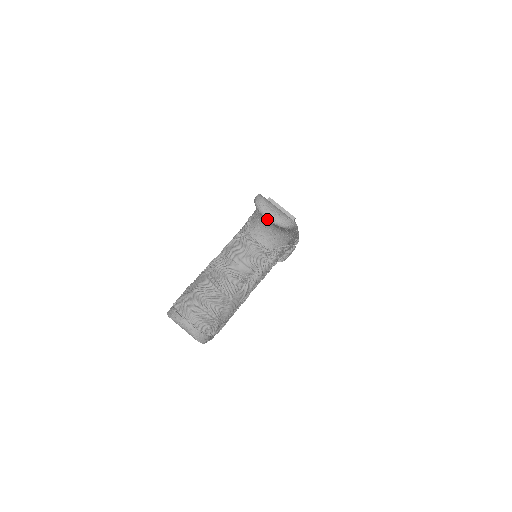
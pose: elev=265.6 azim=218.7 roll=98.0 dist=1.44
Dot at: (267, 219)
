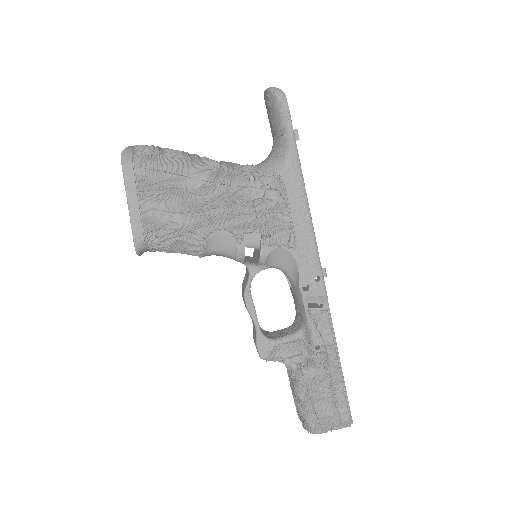
Dot at: (265, 96)
